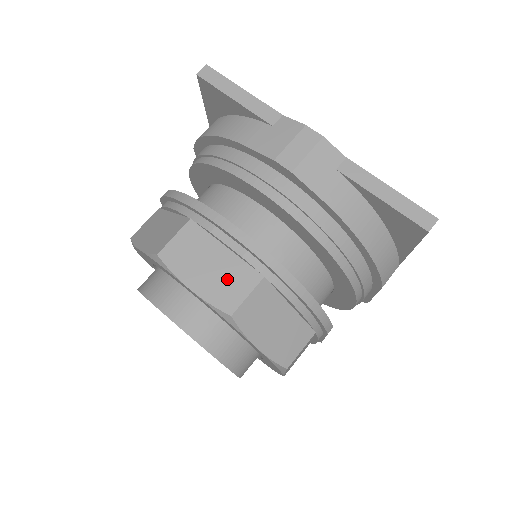
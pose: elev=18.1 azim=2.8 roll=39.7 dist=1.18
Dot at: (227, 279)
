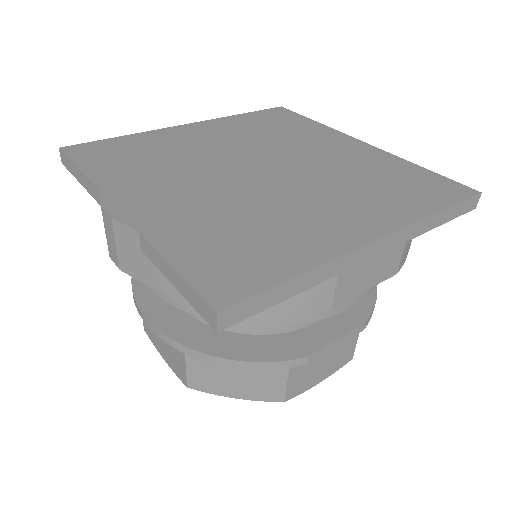
Dot at: (173, 354)
